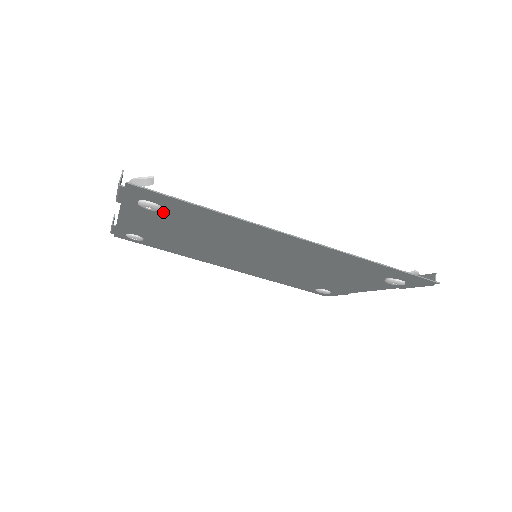
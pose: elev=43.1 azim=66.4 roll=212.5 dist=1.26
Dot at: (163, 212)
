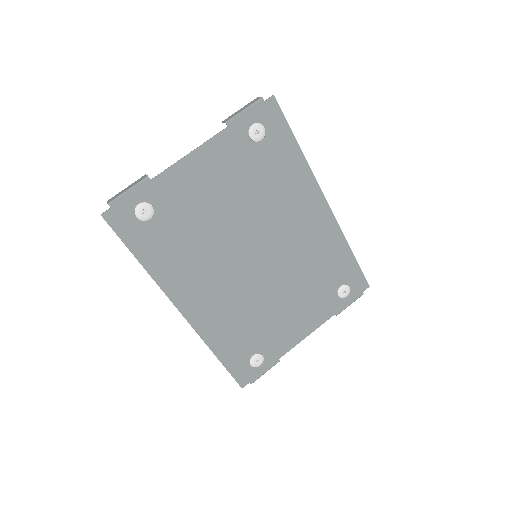
Dot at: (253, 148)
